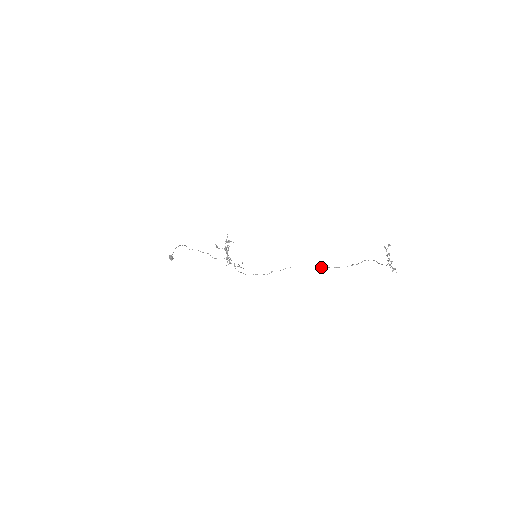
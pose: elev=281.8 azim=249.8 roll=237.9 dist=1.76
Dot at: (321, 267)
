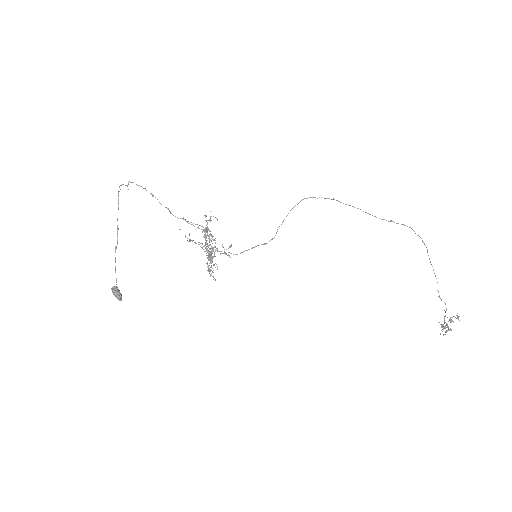
Dot at: occluded
